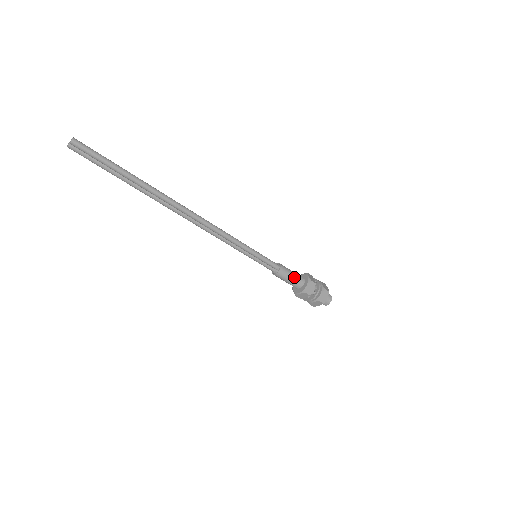
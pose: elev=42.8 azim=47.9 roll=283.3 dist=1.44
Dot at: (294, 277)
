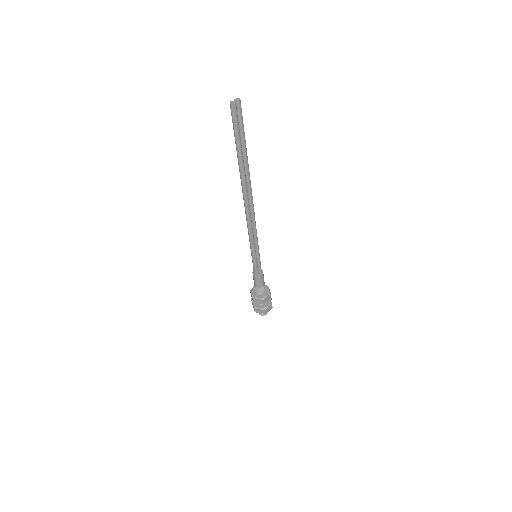
Dot at: occluded
